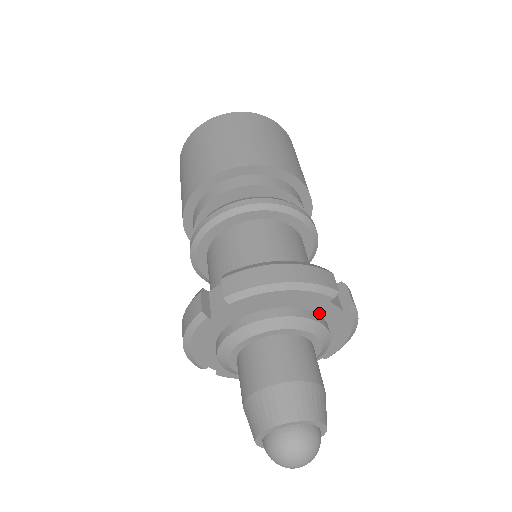
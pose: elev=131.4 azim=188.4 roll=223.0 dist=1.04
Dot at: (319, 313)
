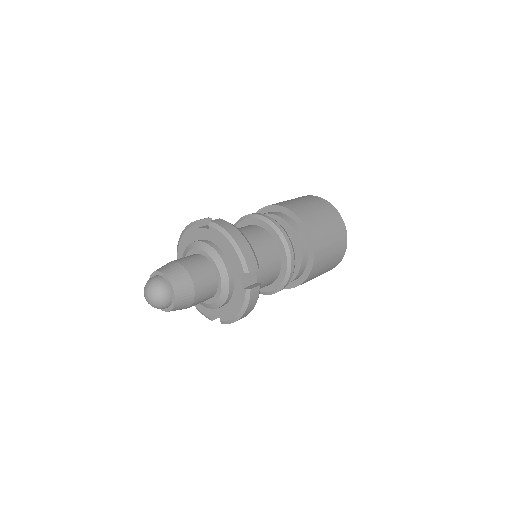
Dot at: (204, 239)
